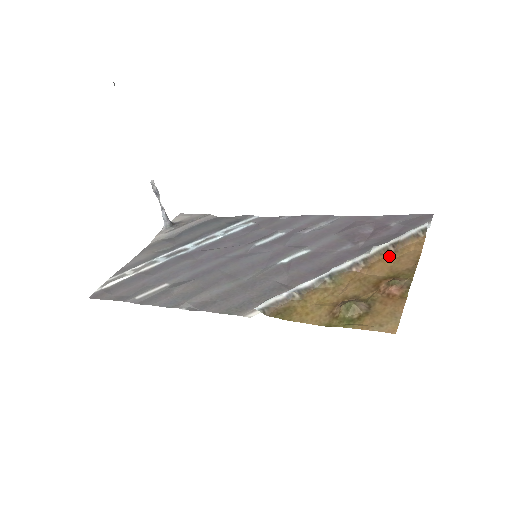
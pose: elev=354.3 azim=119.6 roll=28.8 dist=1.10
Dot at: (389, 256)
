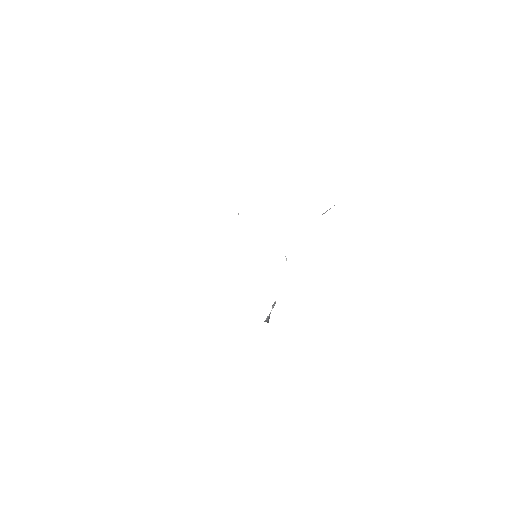
Dot at: occluded
